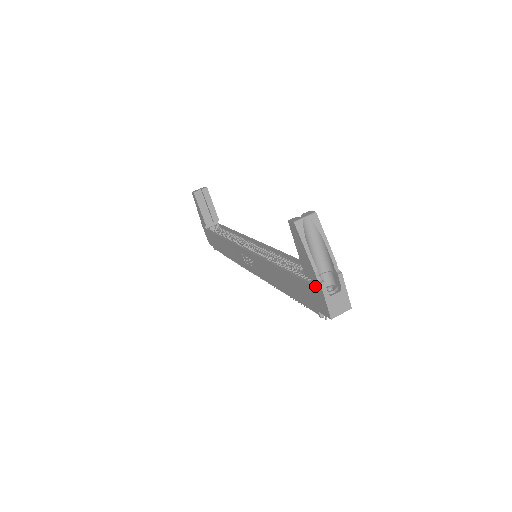
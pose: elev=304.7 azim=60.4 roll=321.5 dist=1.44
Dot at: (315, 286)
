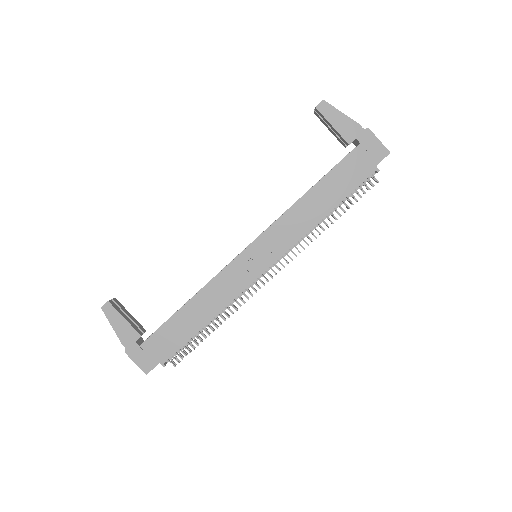
Dot at: (364, 139)
